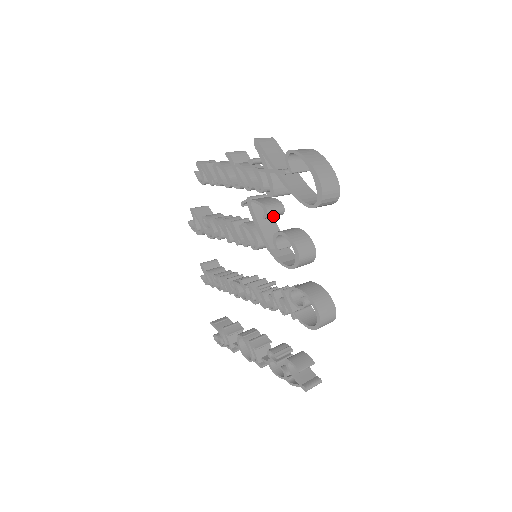
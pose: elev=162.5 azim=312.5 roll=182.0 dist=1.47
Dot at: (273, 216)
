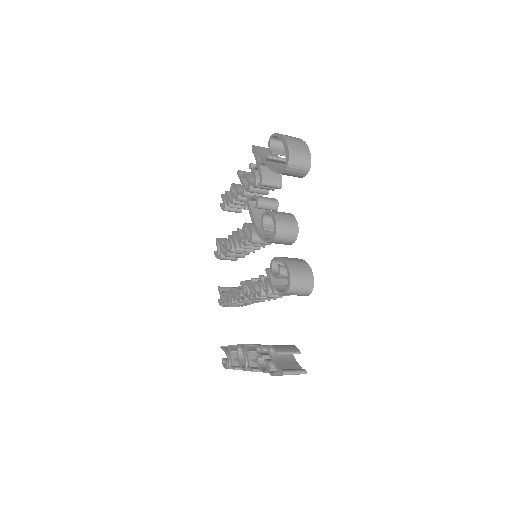
Dot at: (266, 207)
